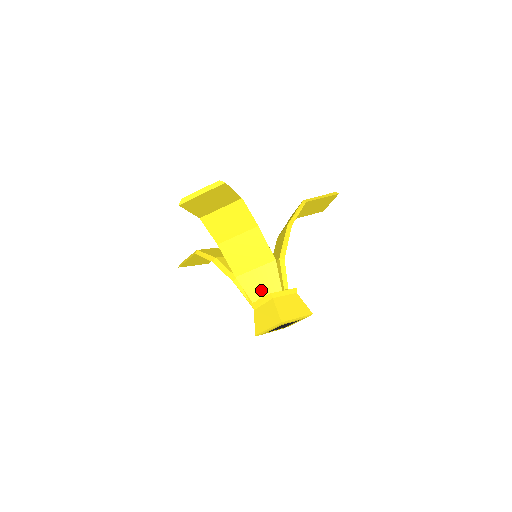
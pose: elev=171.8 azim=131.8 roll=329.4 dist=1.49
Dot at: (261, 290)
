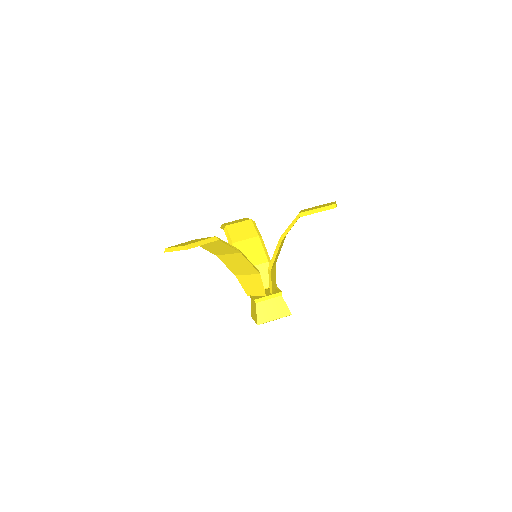
Dot at: (252, 290)
